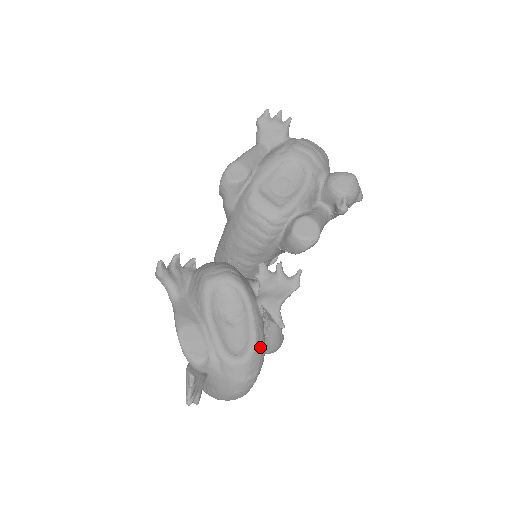
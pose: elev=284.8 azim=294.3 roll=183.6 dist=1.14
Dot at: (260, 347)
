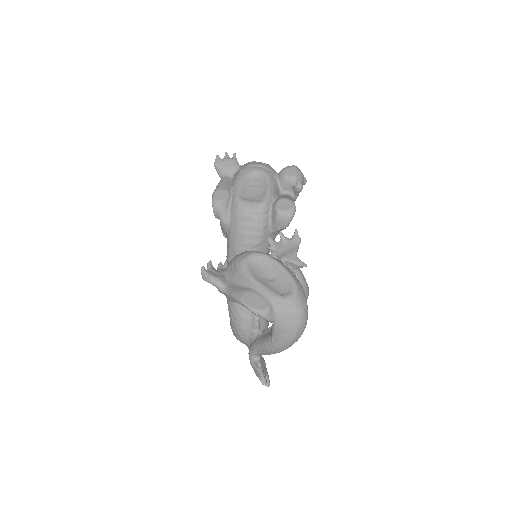
Dot at: (299, 284)
